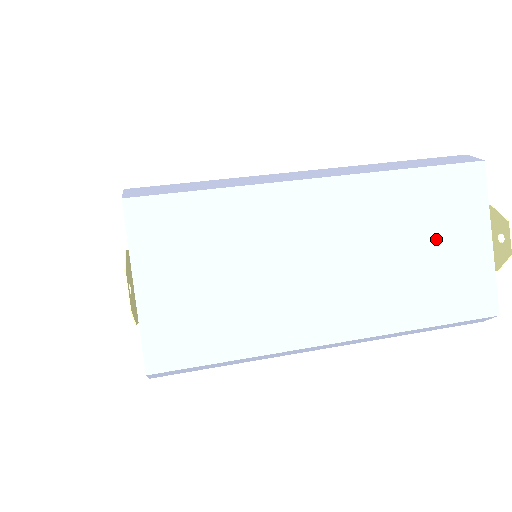
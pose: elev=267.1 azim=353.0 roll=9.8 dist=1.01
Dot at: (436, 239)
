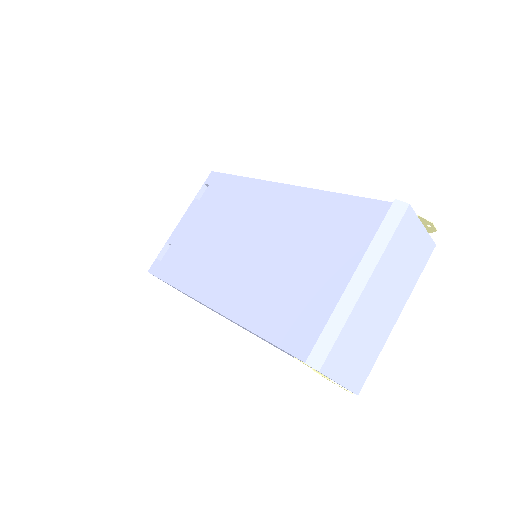
Dot at: (409, 250)
